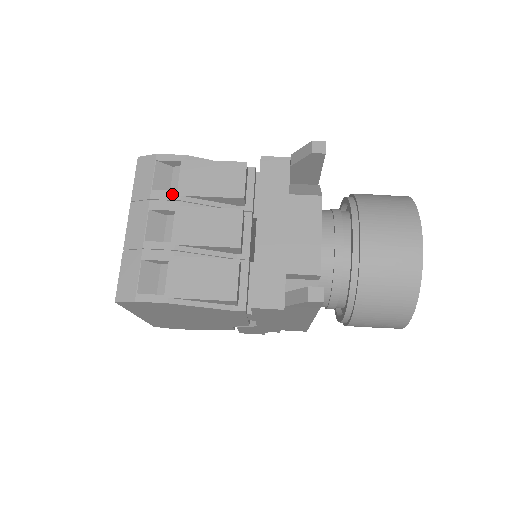
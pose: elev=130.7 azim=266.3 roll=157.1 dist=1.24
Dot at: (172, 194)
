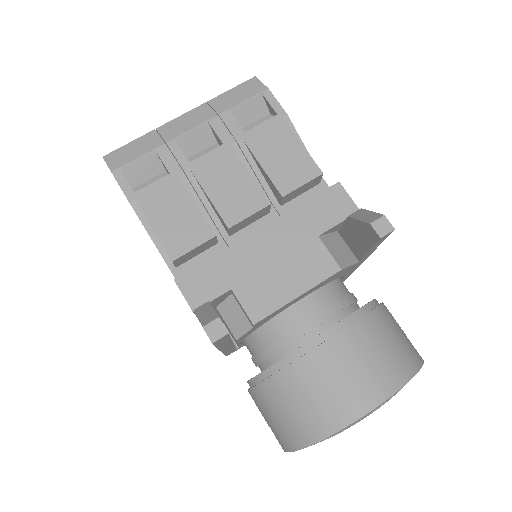
Dot at: (238, 130)
